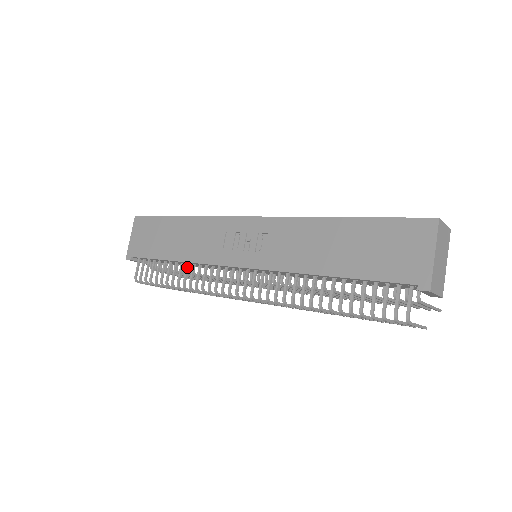
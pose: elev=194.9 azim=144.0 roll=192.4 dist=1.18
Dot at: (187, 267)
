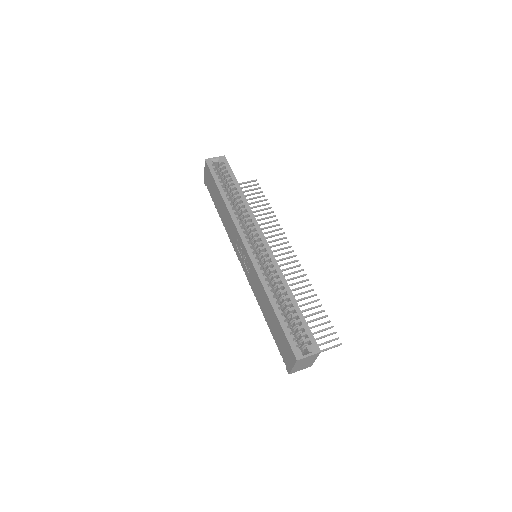
Dot at: occluded
